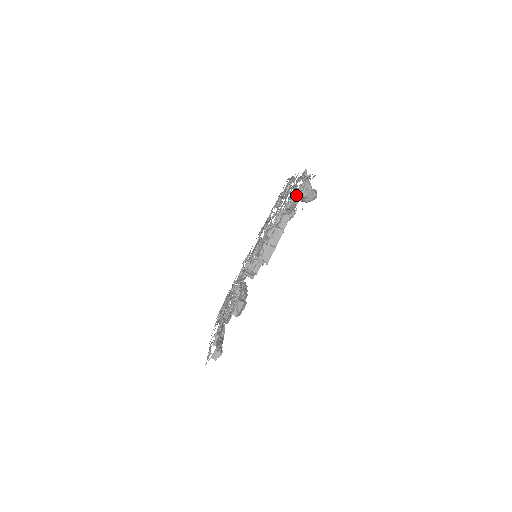
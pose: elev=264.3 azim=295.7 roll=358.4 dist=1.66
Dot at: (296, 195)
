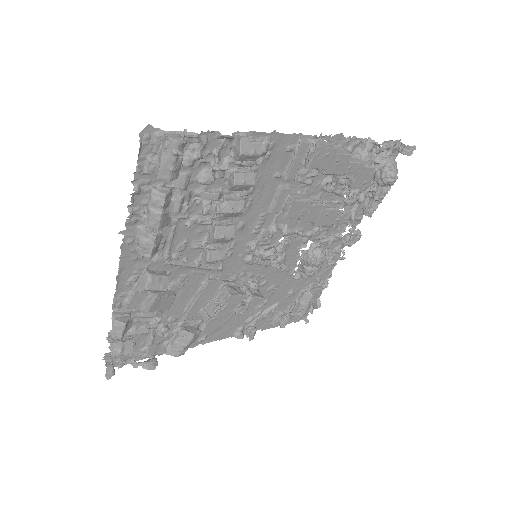
Dot at: (382, 146)
